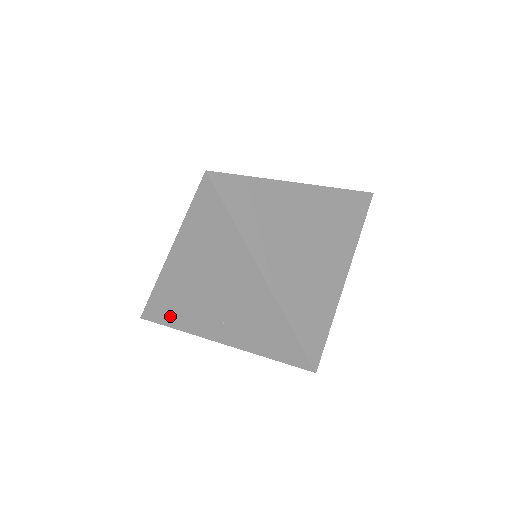
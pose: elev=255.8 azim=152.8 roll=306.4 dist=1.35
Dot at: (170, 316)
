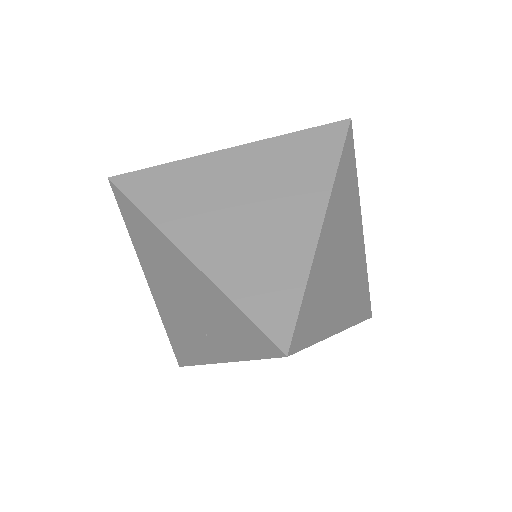
Dot at: (186, 352)
